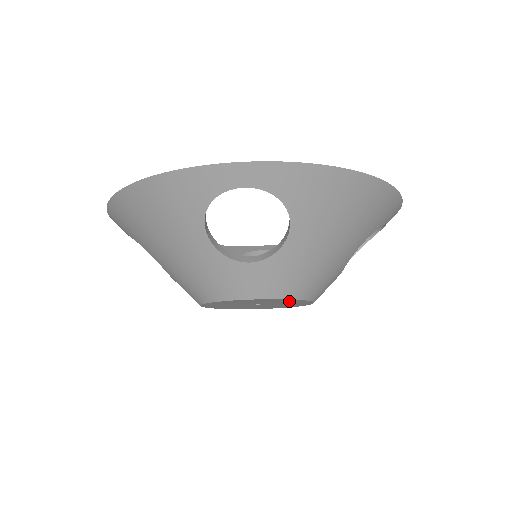
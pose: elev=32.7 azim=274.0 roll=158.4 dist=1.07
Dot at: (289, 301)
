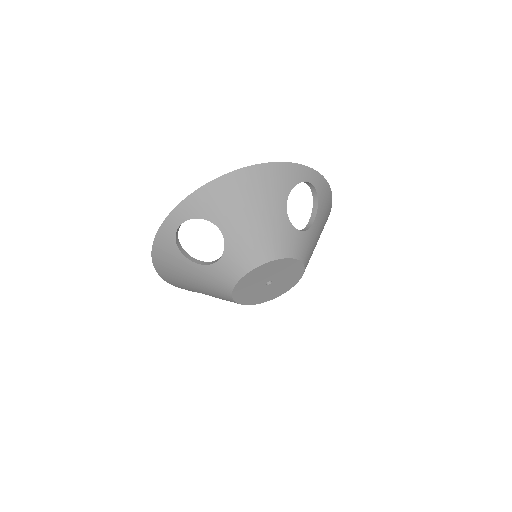
Dot at: (295, 274)
